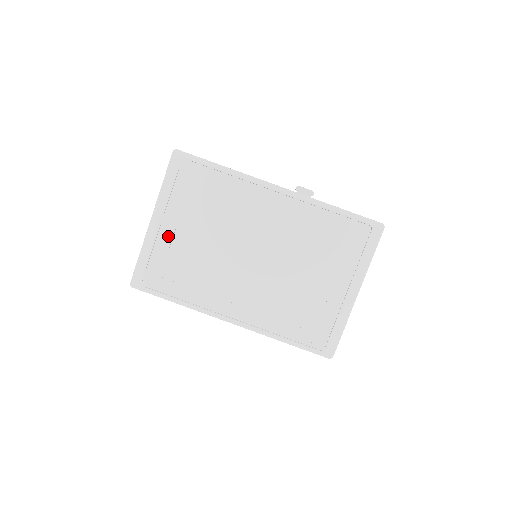
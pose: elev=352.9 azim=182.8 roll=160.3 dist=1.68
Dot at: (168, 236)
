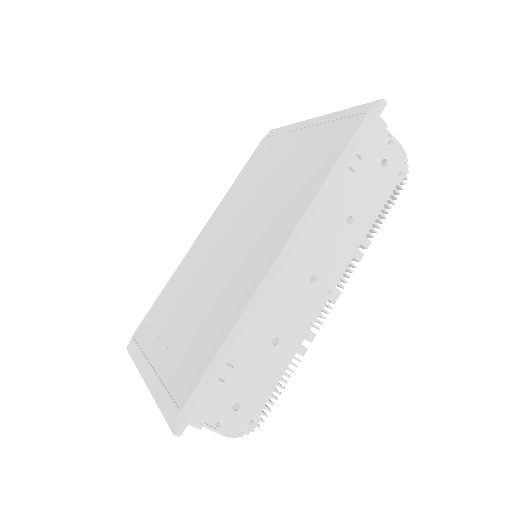
Dot at: (164, 357)
